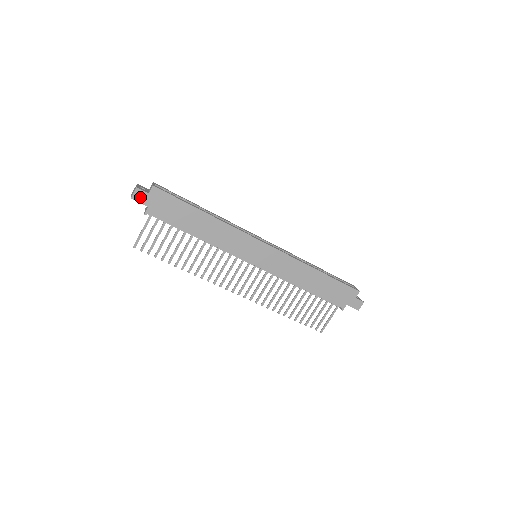
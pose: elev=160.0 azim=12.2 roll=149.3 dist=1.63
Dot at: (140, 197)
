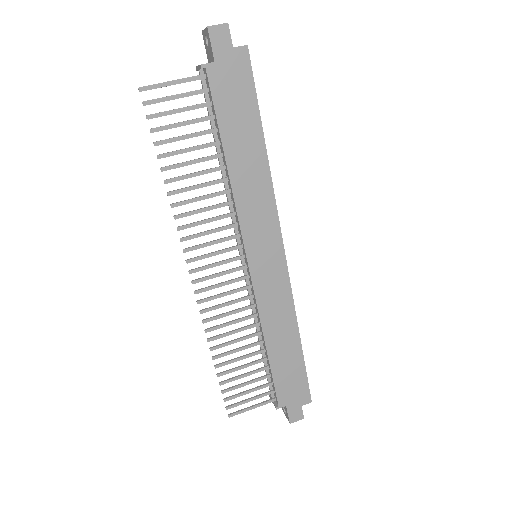
Dot at: (219, 39)
